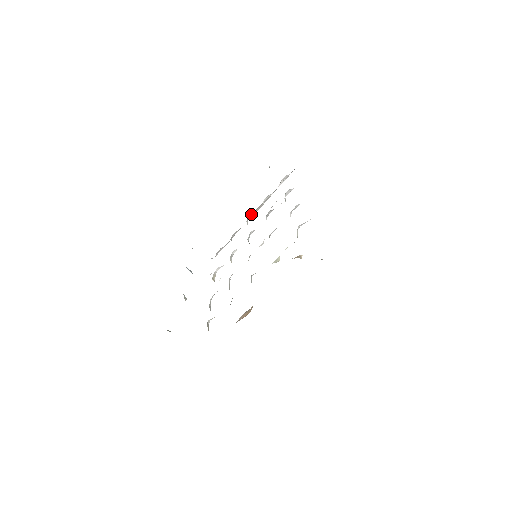
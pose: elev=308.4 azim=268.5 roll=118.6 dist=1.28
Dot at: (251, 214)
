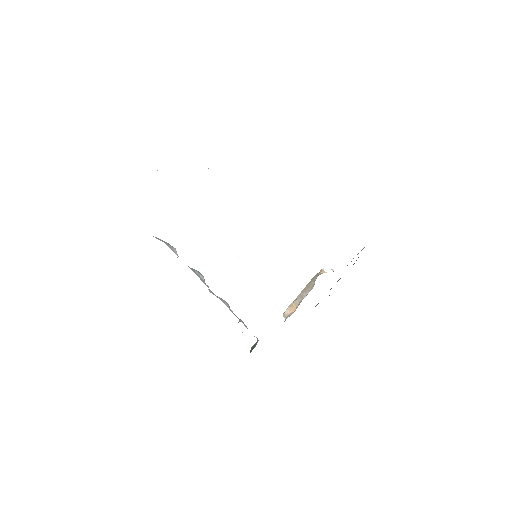
Dot at: occluded
